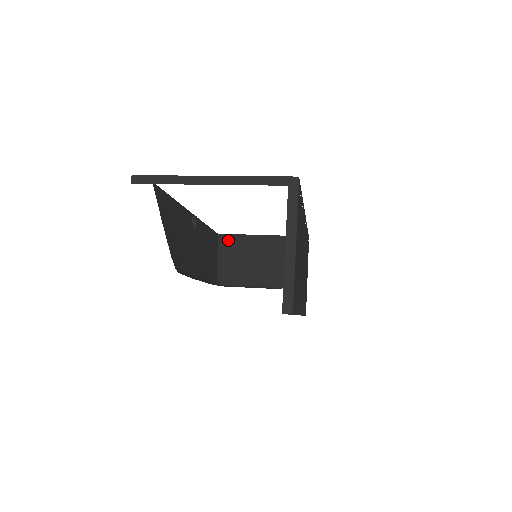
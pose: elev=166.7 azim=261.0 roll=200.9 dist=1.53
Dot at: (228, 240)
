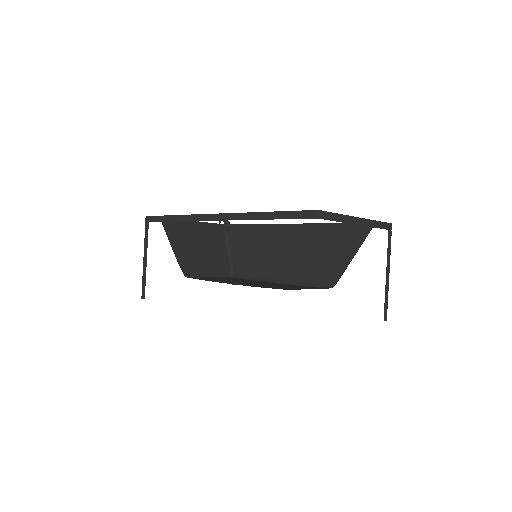
Dot at: (171, 225)
